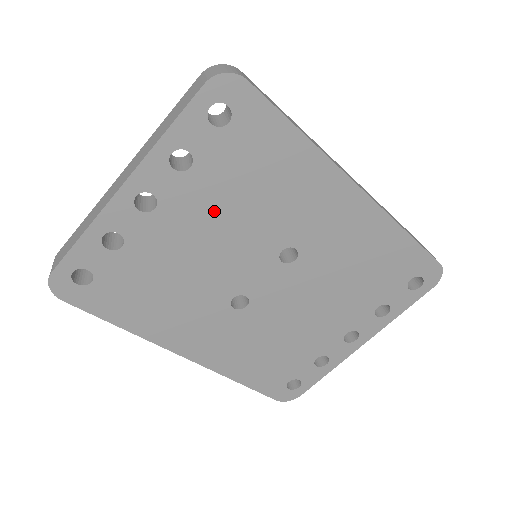
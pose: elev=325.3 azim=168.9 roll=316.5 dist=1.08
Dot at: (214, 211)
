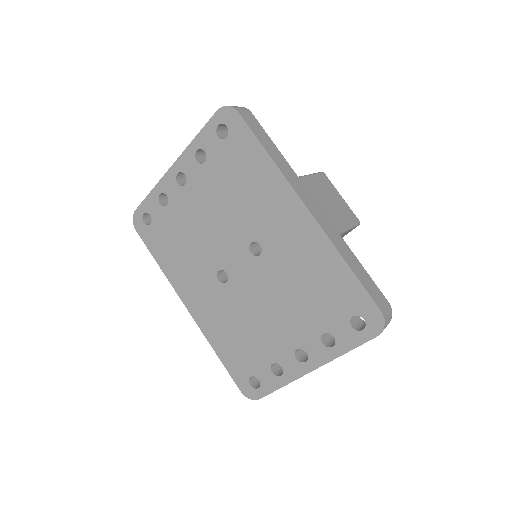
Dot at: (214, 196)
